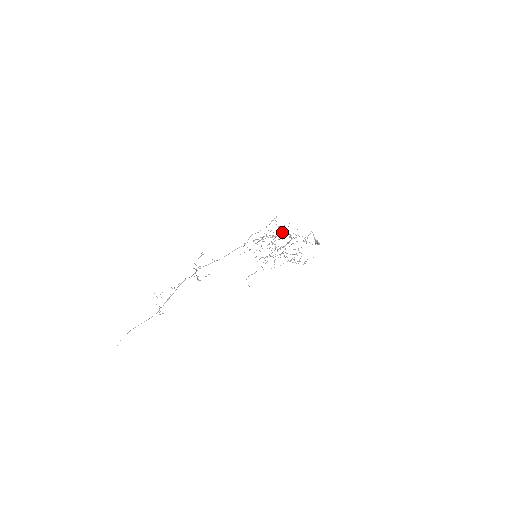
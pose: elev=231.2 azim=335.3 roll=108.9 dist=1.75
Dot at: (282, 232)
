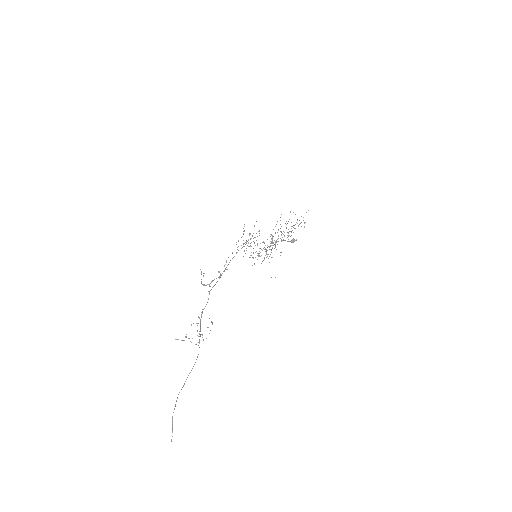
Dot at: occluded
